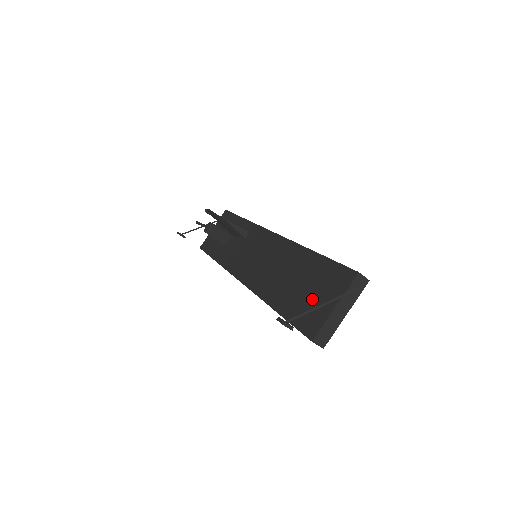
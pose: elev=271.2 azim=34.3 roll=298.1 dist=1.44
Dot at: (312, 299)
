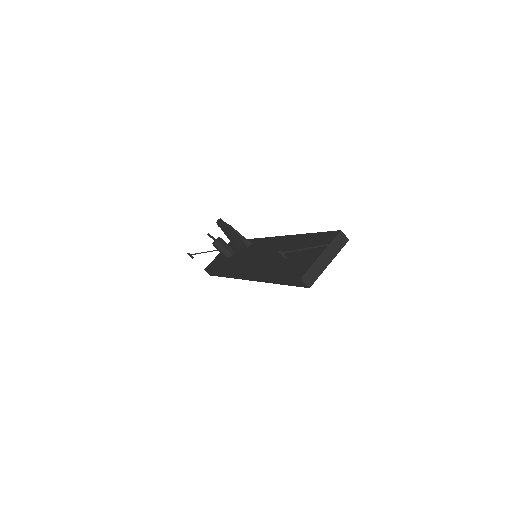
Dot at: (302, 257)
